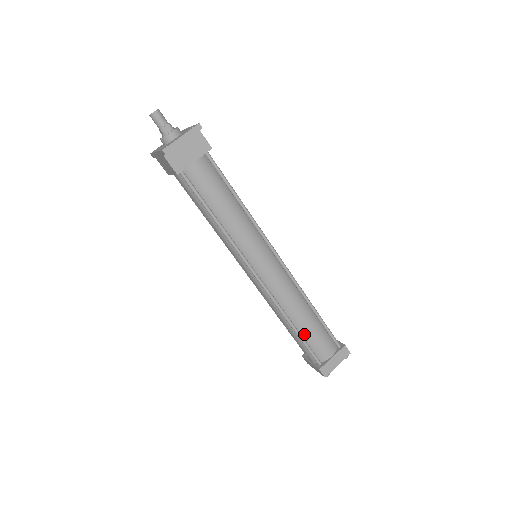
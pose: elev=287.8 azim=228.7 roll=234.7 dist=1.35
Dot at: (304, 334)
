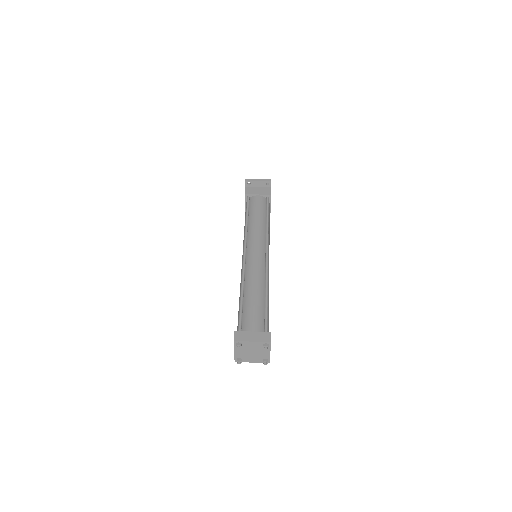
Dot at: (246, 304)
